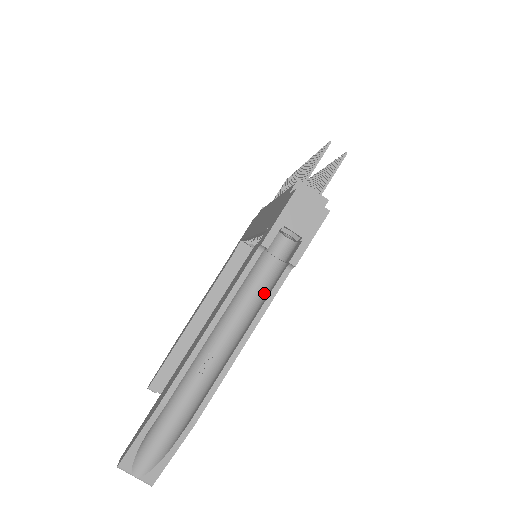
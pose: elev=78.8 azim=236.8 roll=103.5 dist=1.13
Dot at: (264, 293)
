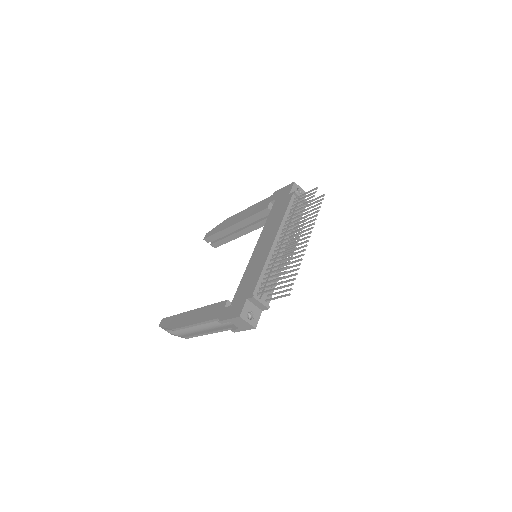
Dot at: (223, 323)
